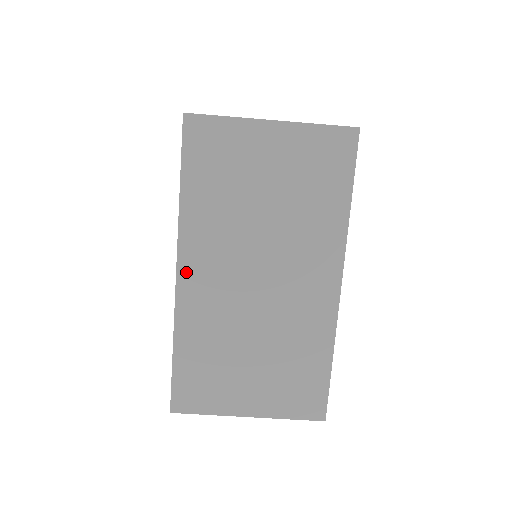
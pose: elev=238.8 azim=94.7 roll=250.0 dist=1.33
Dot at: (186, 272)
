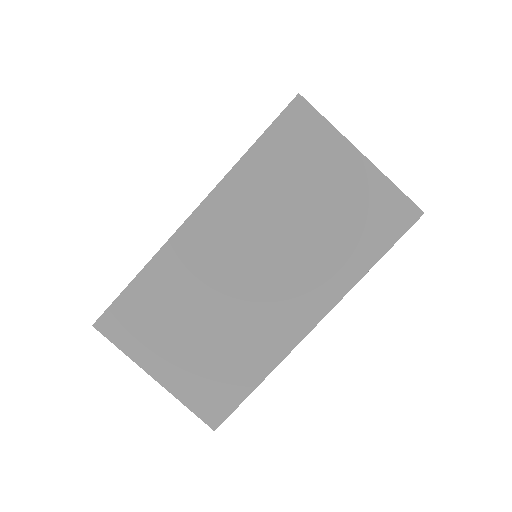
Dot at: (200, 219)
